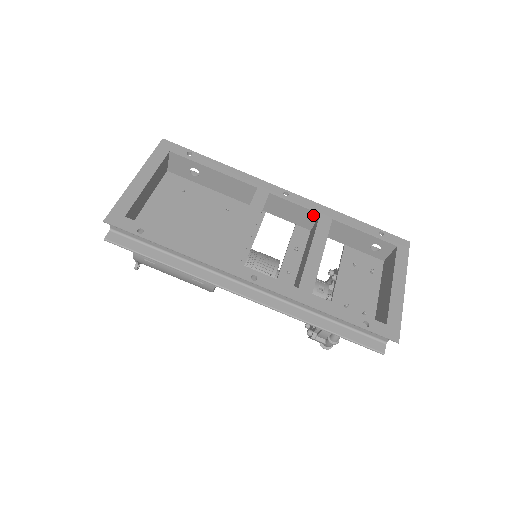
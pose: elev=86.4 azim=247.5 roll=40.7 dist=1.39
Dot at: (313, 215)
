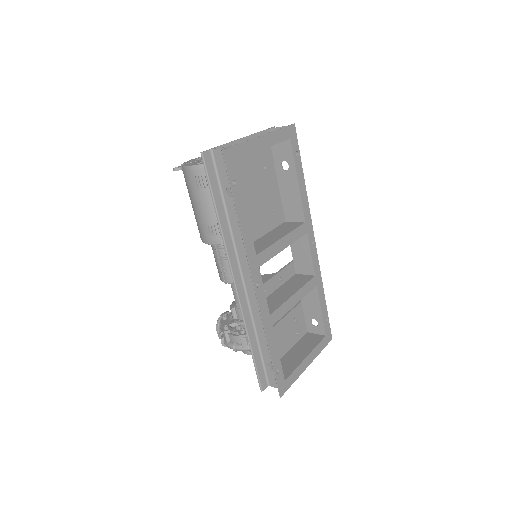
Dot at: (311, 271)
